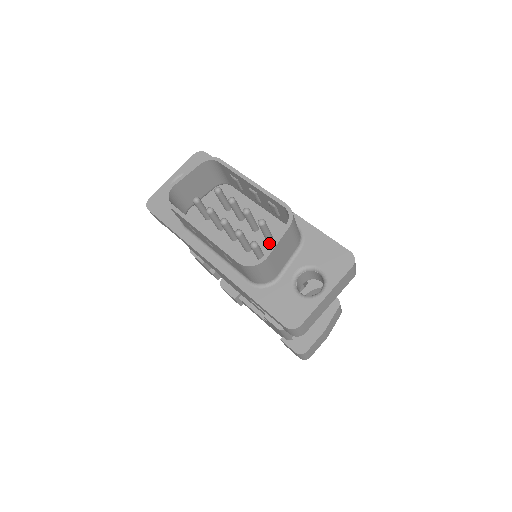
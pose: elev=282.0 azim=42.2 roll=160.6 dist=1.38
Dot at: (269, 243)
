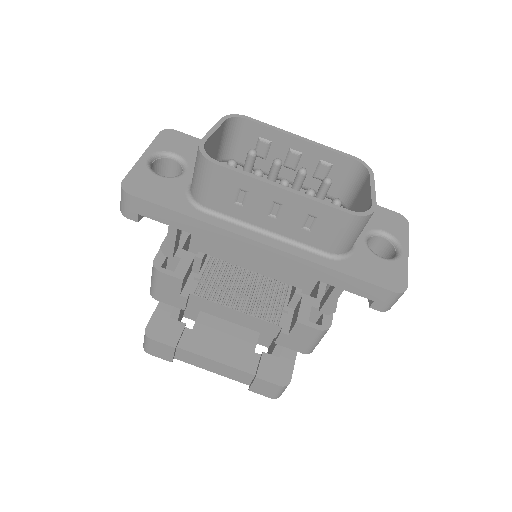
Dot at: occluded
